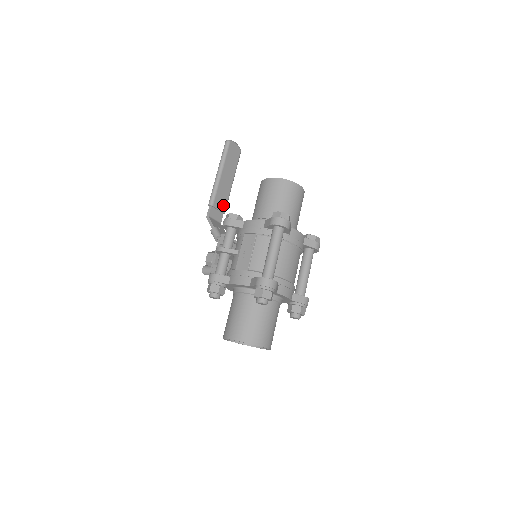
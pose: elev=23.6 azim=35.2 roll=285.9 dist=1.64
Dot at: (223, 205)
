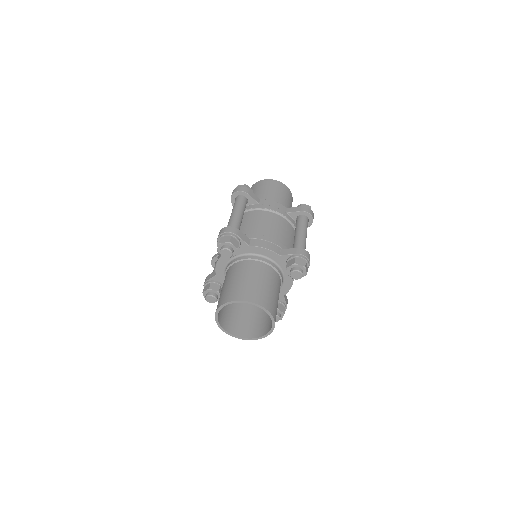
Dot at: occluded
